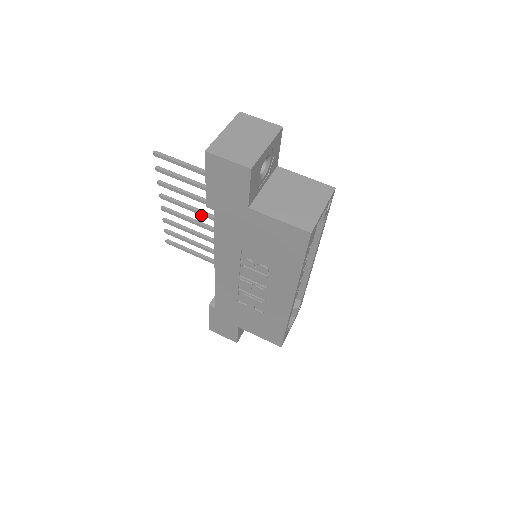
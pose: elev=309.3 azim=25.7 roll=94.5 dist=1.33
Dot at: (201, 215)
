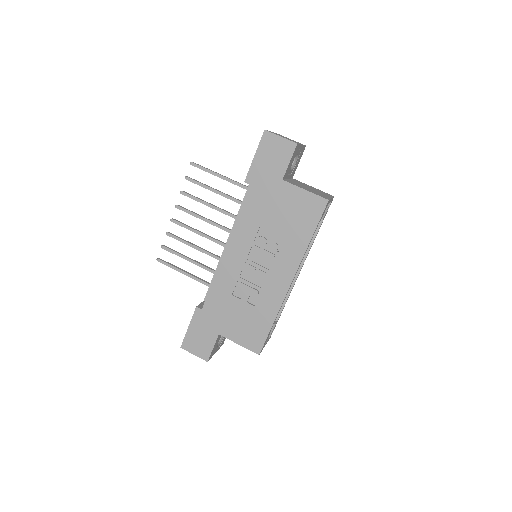
Dot at: occluded
